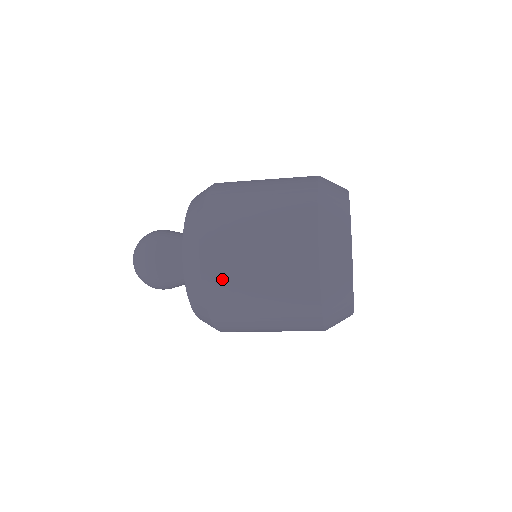
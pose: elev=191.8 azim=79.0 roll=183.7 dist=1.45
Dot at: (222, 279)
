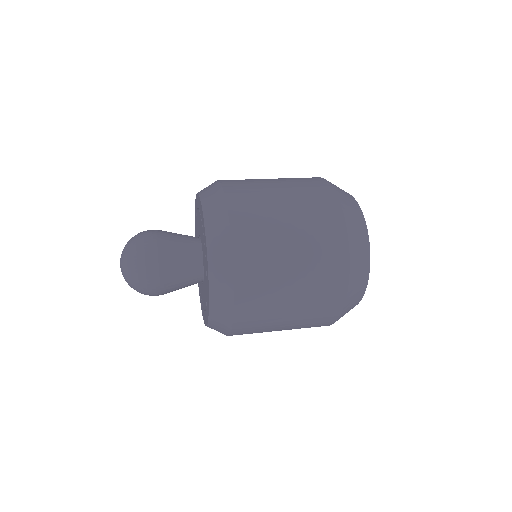
Dot at: (249, 333)
